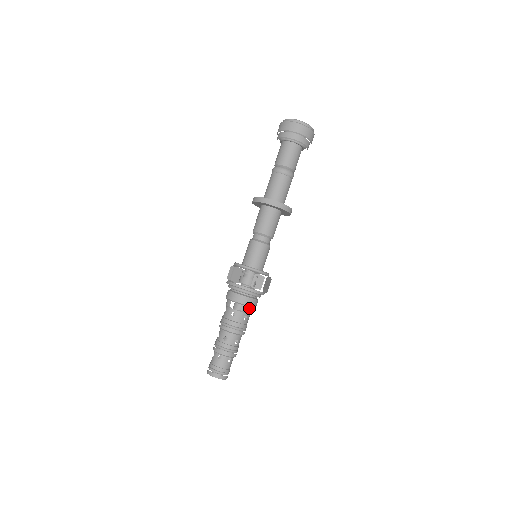
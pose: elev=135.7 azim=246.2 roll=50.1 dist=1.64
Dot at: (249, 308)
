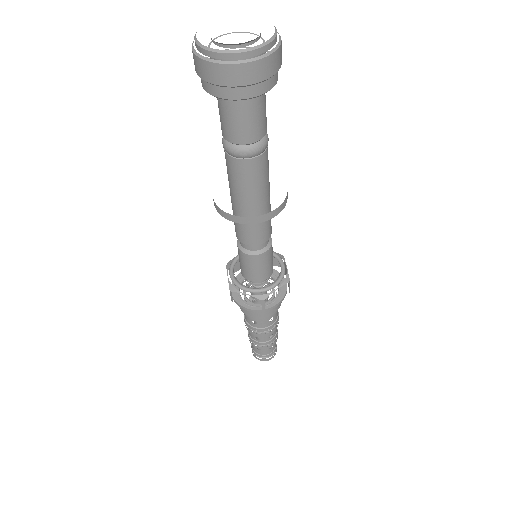
Dot at: (253, 316)
